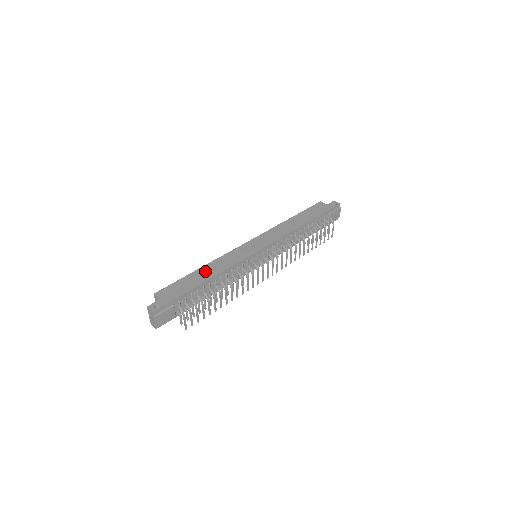
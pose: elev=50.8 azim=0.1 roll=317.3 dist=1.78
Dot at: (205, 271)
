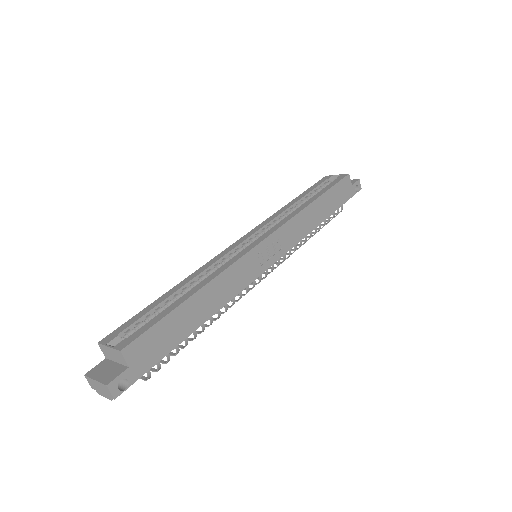
Dot at: (202, 302)
